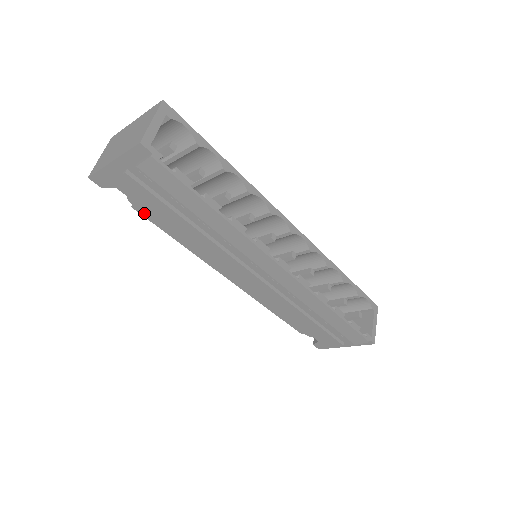
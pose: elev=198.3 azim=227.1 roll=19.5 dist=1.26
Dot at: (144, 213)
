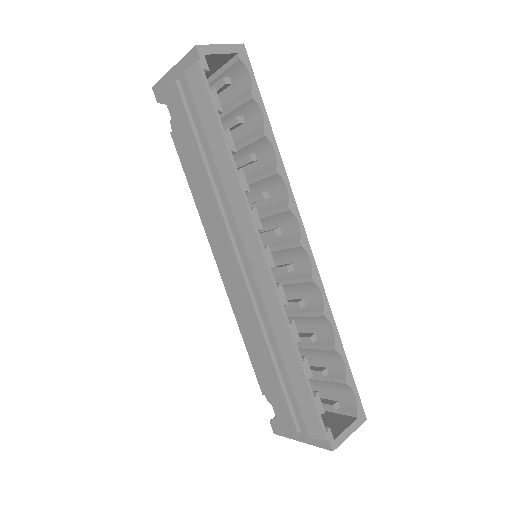
Dot at: (177, 144)
